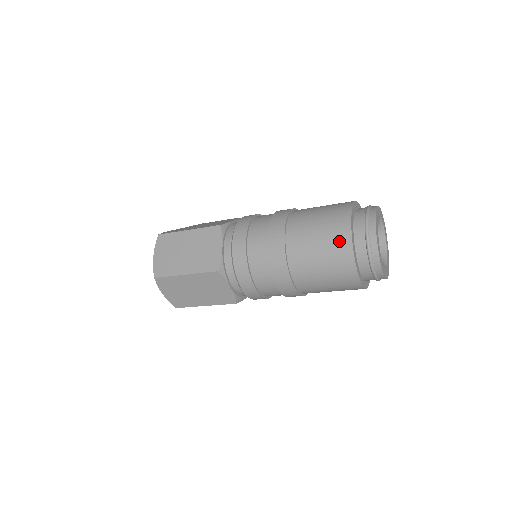
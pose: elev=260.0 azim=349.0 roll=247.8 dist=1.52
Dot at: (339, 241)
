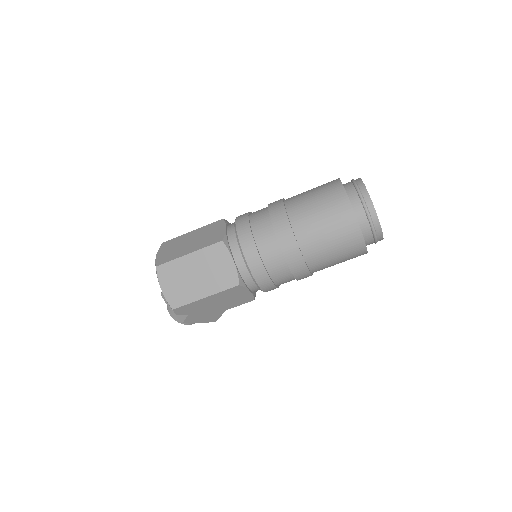
Dot at: (332, 190)
